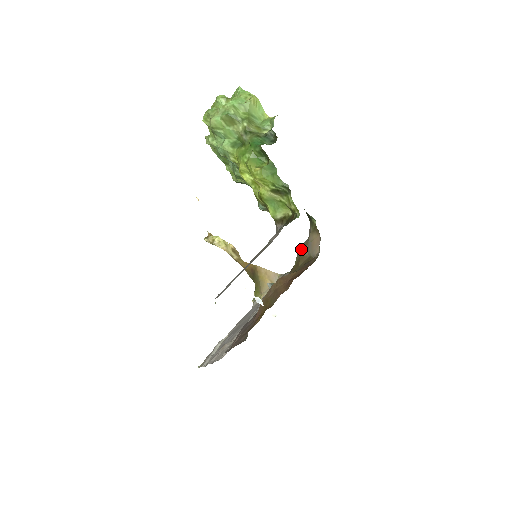
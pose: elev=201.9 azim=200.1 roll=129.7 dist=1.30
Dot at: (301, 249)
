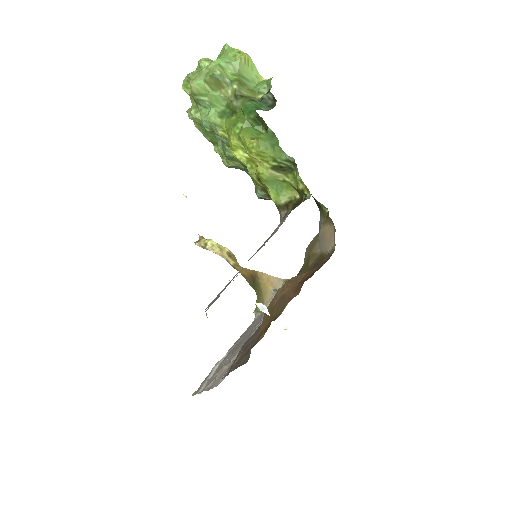
Dot at: (310, 246)
